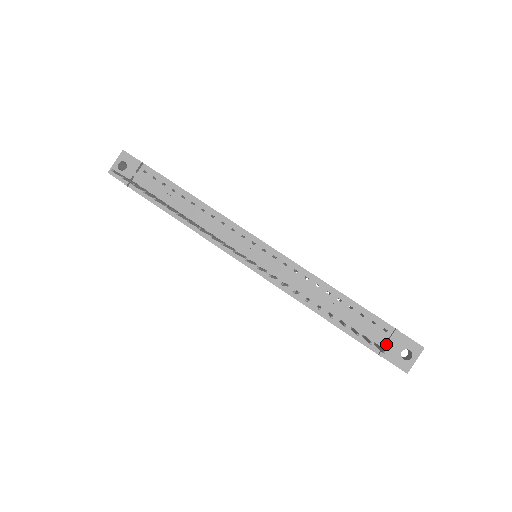
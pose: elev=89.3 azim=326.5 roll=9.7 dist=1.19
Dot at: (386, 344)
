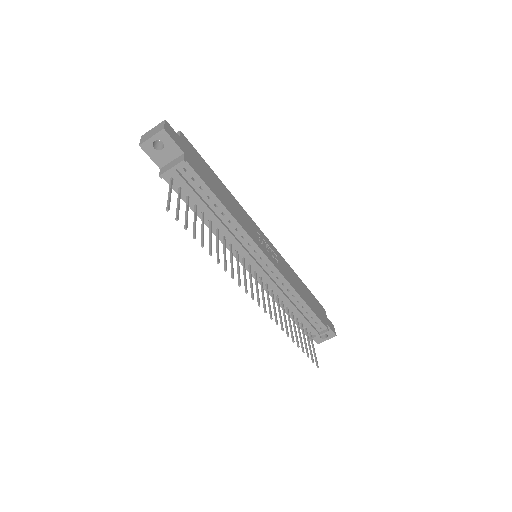
Dot at: (317, 336)
